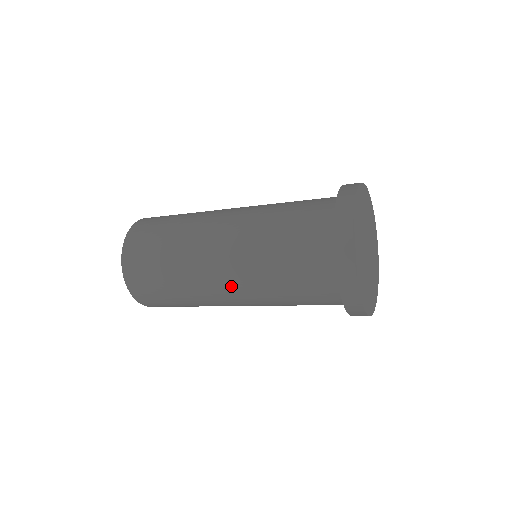
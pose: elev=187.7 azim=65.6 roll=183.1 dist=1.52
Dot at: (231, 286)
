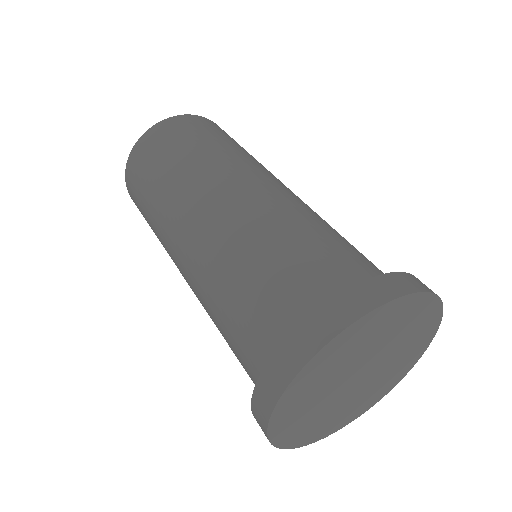
Dot at: occluded
